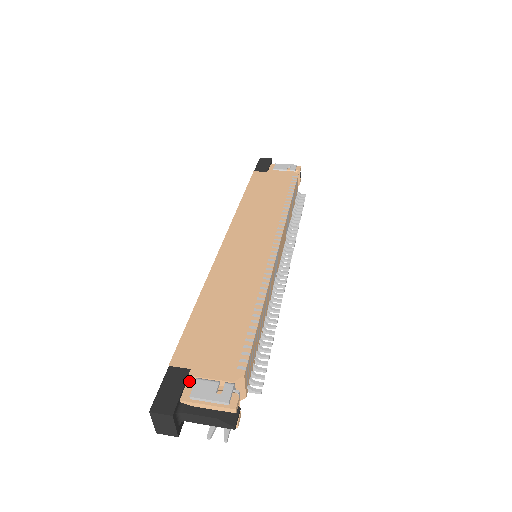
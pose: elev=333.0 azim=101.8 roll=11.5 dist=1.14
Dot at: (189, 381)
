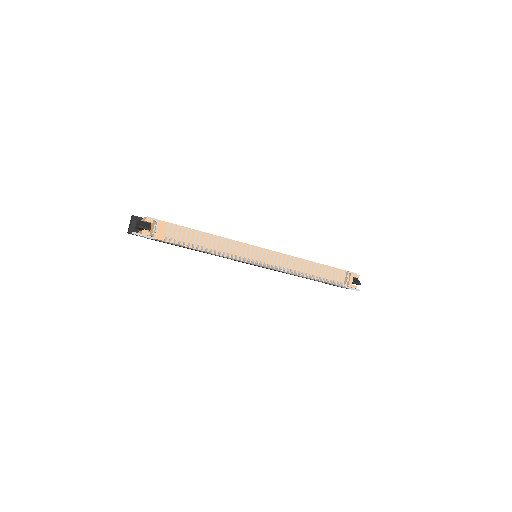
Dot at: occluded
